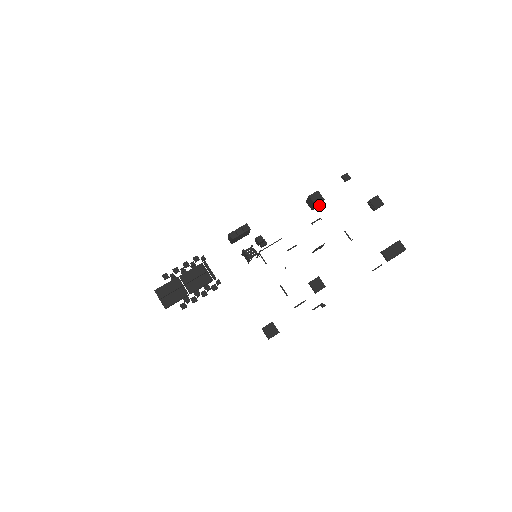
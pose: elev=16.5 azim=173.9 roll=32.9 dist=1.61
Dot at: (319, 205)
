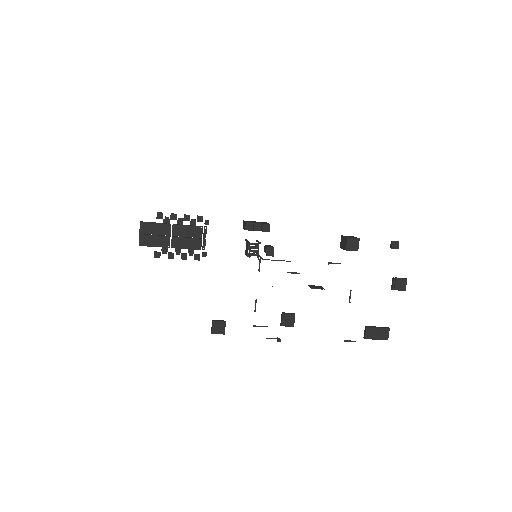
Dot at: occluded
